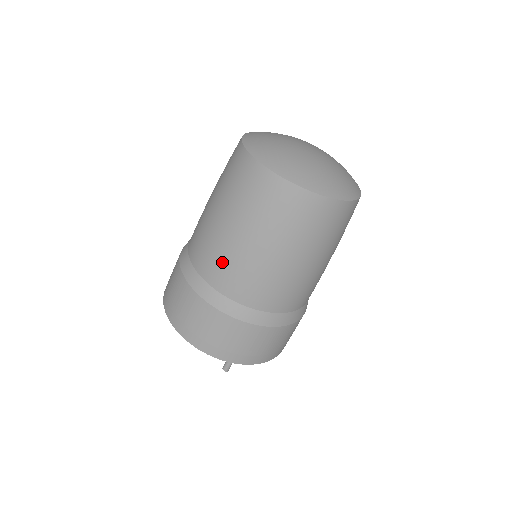
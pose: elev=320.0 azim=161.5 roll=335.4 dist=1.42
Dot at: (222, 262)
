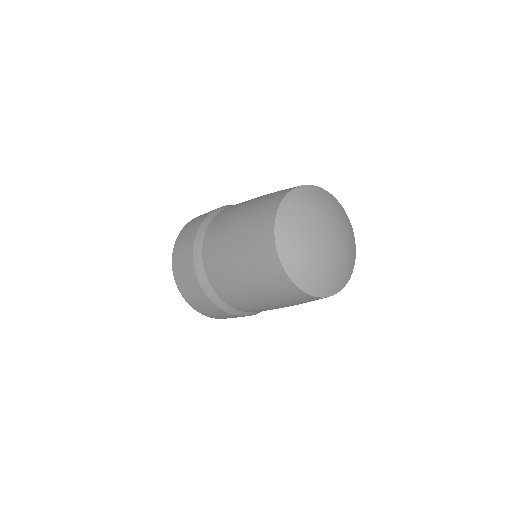
Dot at: (216, 249)
